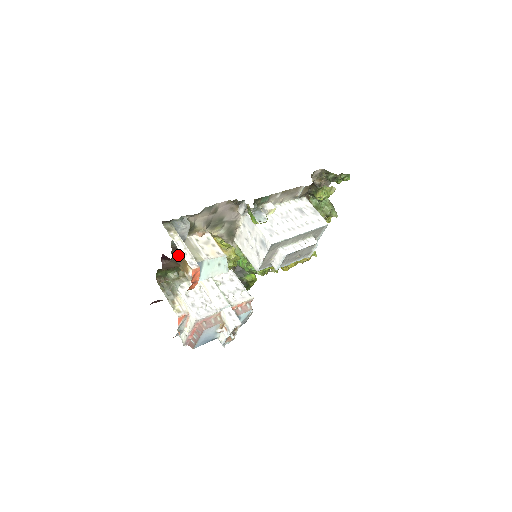
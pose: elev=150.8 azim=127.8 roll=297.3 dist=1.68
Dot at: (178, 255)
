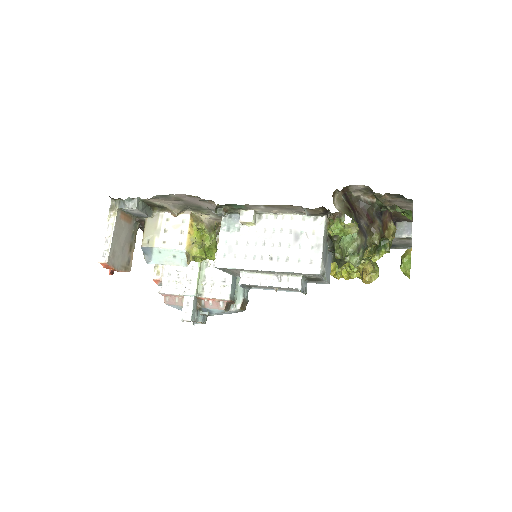
Dot at: occluded
